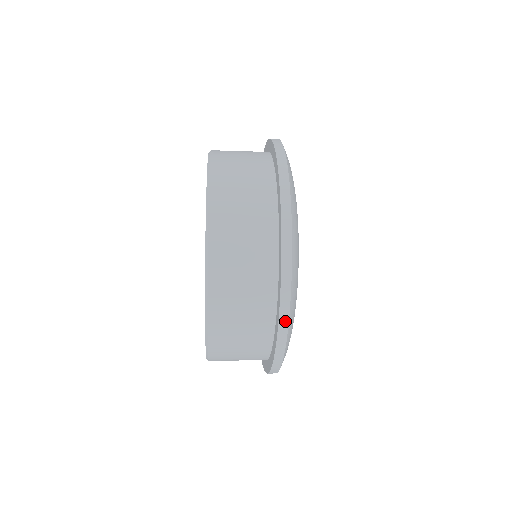
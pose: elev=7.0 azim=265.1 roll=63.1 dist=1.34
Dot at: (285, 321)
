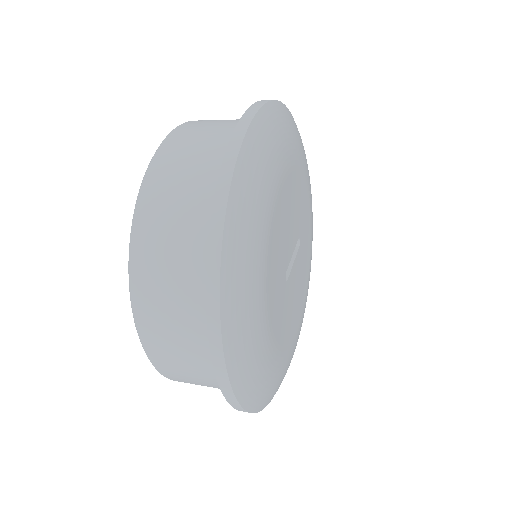
Dot at: (228, 389)
